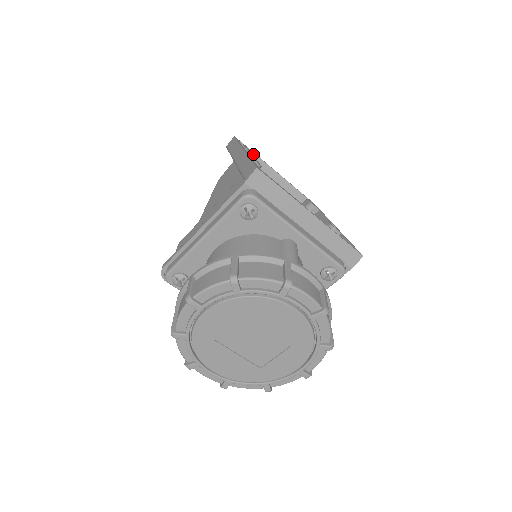
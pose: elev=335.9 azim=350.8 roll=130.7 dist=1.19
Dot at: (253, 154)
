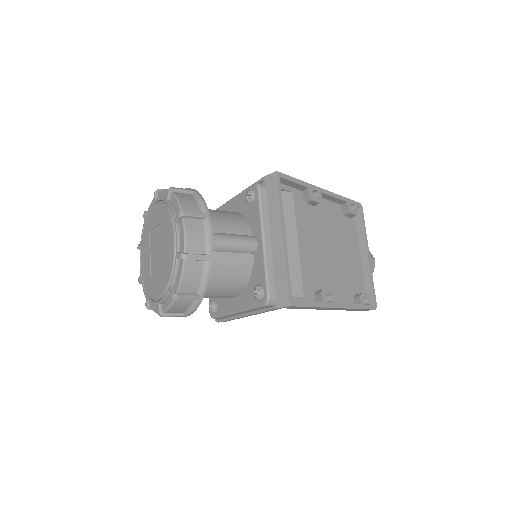
Dot at: (362, 227)
